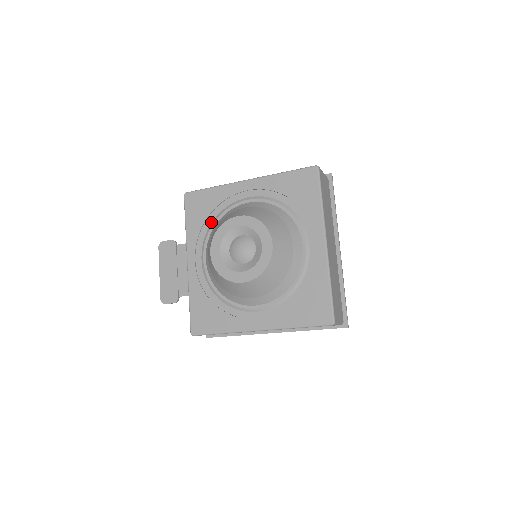
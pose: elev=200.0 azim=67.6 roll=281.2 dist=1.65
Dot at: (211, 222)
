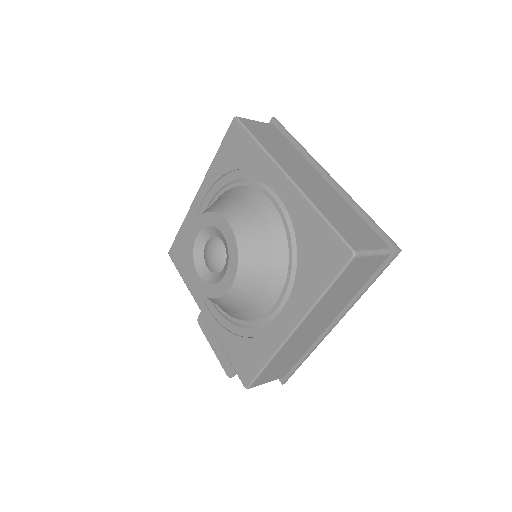
Dot at: occluded
